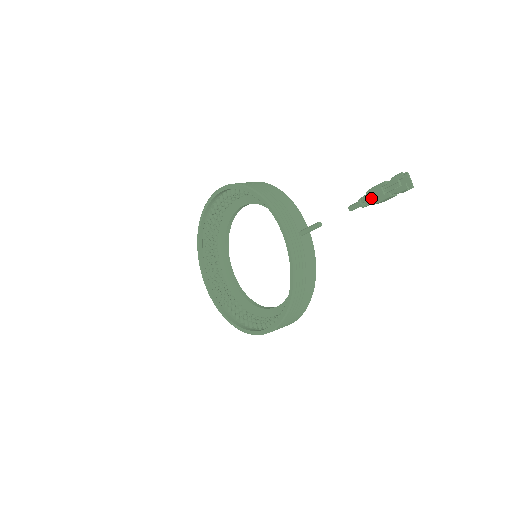
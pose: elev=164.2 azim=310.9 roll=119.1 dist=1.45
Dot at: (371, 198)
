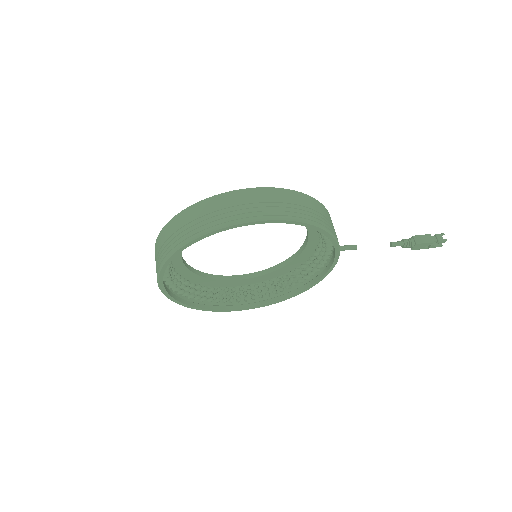
Dot at: (416, 247)
